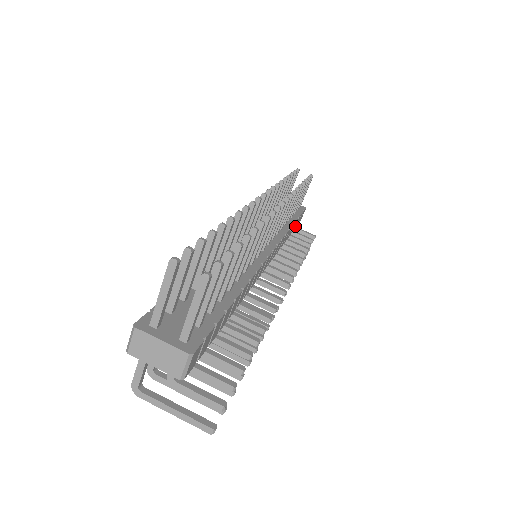
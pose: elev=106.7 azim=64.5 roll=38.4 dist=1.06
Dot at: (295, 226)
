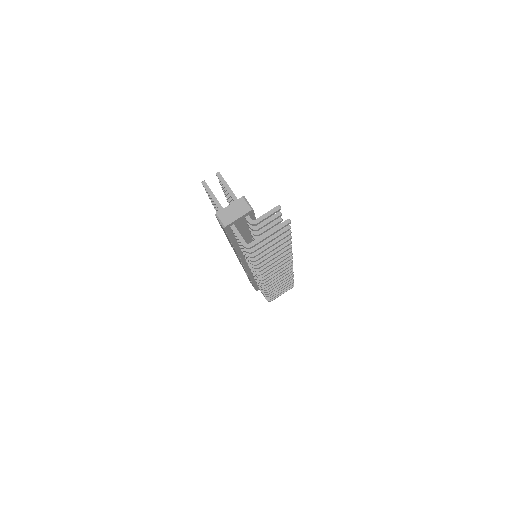
Dot at: occluded
